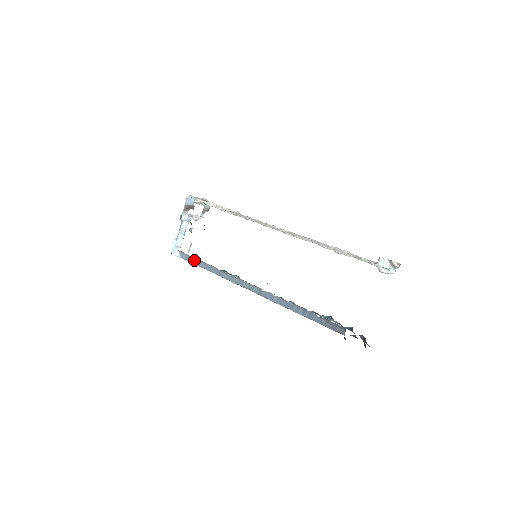
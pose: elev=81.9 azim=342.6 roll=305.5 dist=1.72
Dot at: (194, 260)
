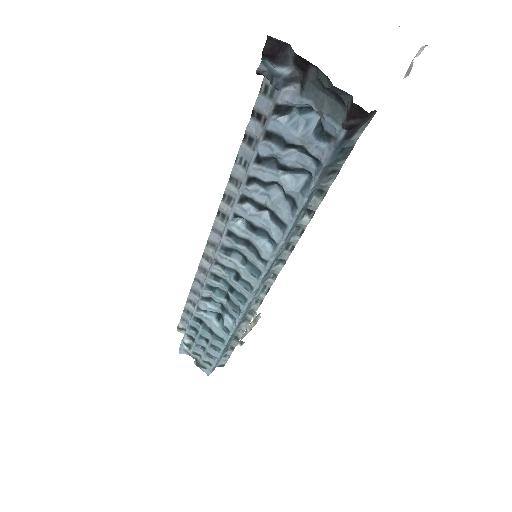
Dot at: occluded
